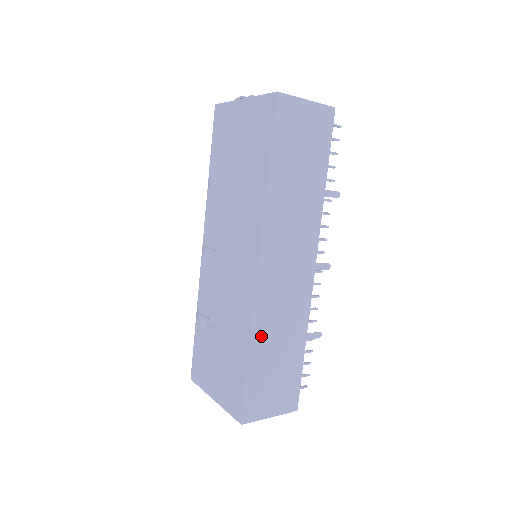
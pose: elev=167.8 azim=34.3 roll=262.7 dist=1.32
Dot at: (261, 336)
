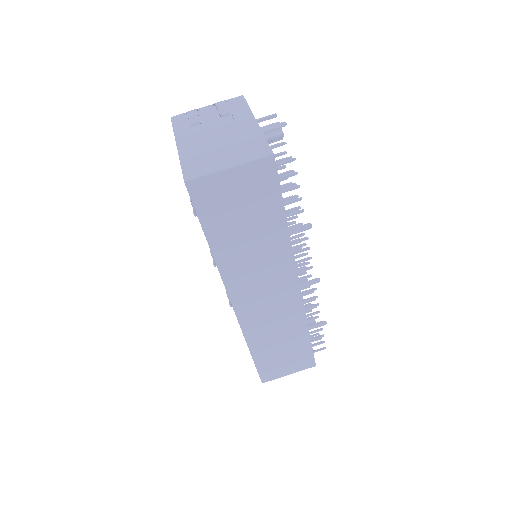
Dot at: (257, 341)
